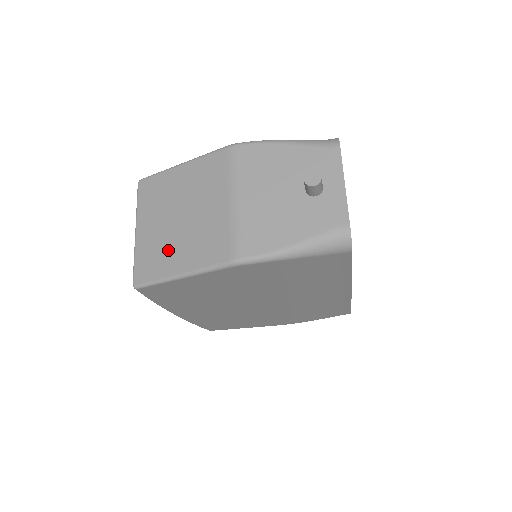
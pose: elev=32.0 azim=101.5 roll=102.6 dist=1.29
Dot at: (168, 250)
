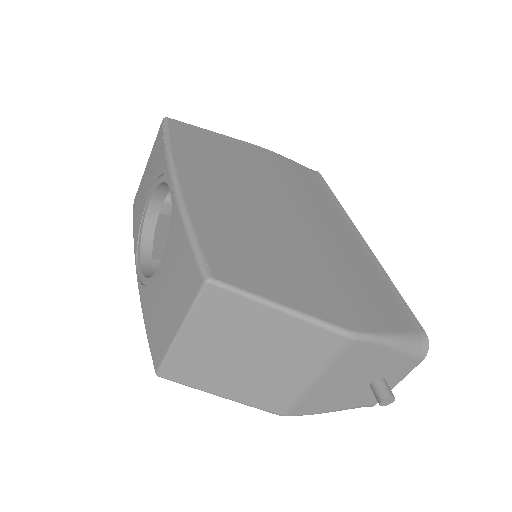
Dot at: (218, 374)
